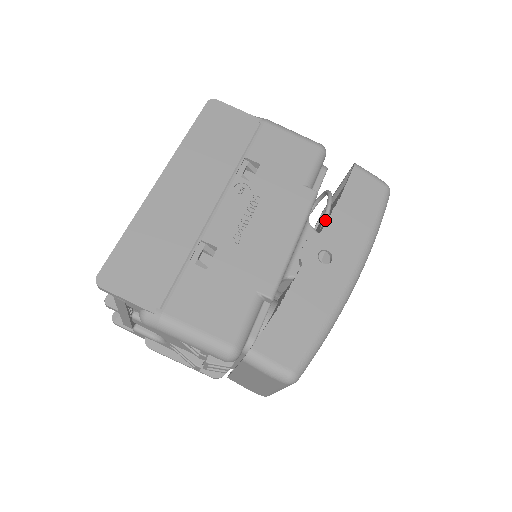
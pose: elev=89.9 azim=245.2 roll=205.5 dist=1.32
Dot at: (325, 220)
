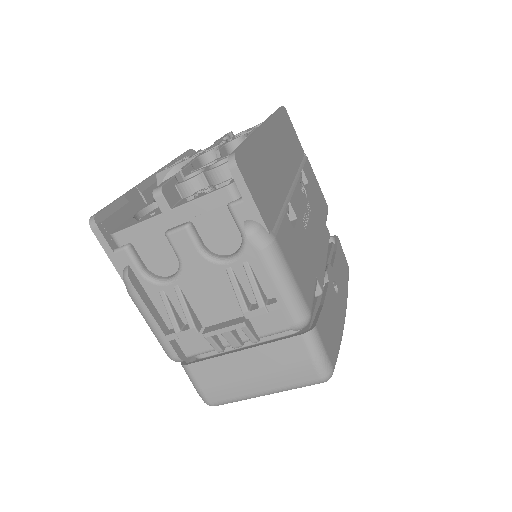
Dot at: occluded
